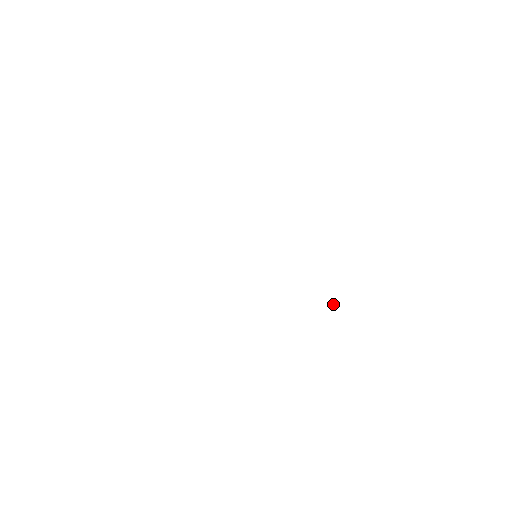
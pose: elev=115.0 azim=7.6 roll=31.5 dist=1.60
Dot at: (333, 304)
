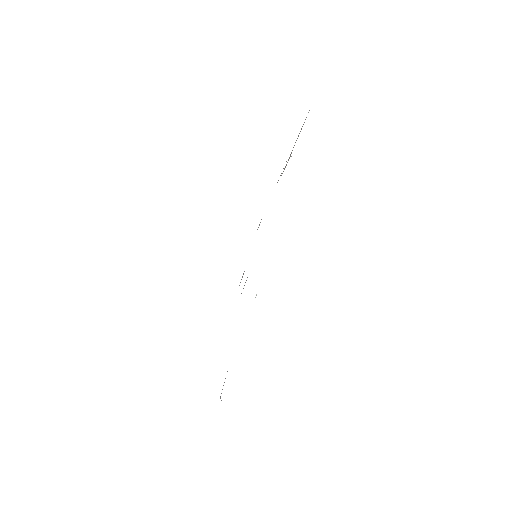
Dot at: occluded
